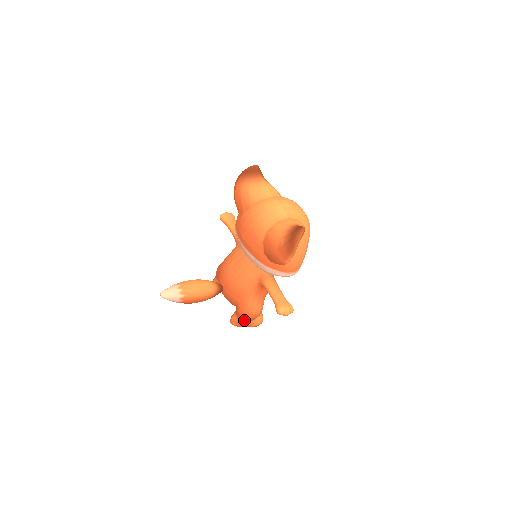
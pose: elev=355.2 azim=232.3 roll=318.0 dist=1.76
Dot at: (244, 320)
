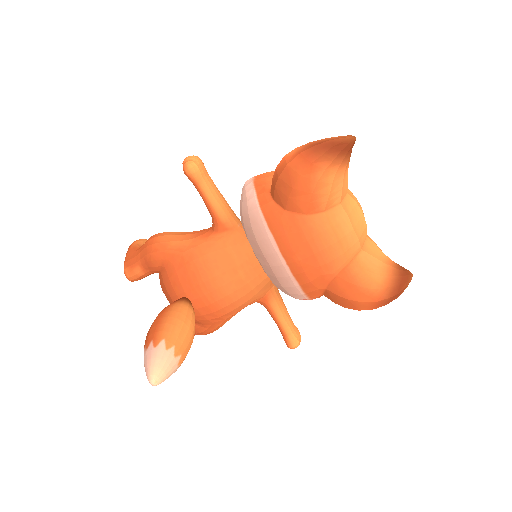
Dot at: occluded
